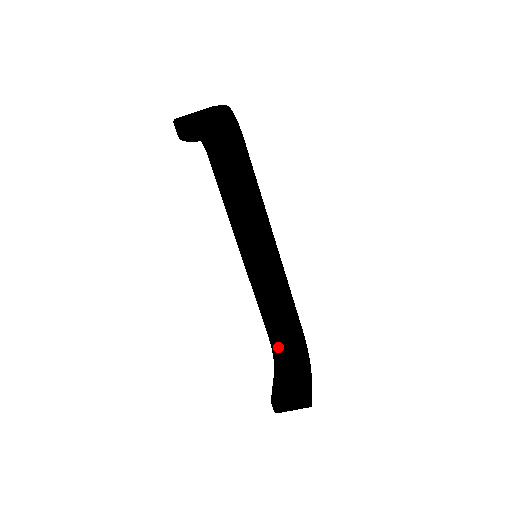
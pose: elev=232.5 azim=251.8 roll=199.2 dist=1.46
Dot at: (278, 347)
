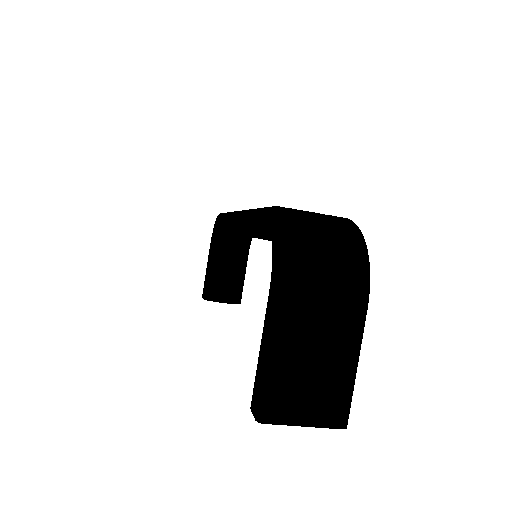
Dot at: occluded
